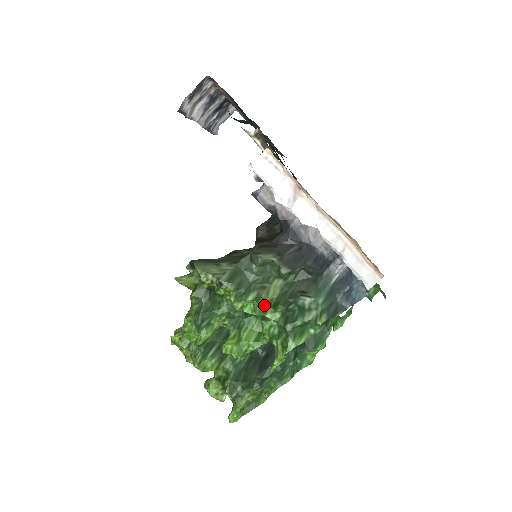
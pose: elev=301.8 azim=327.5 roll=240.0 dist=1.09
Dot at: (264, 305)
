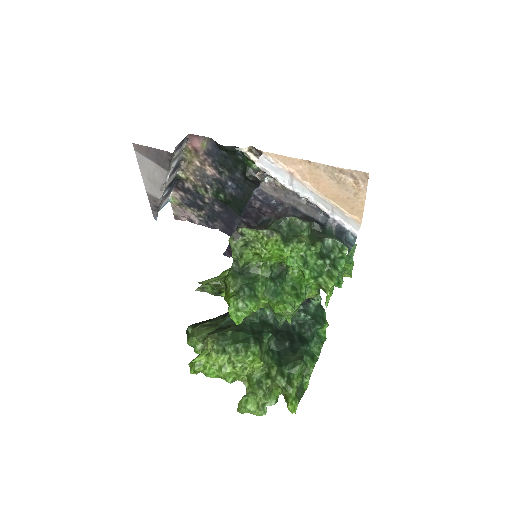
Dot at: (305, 246)
